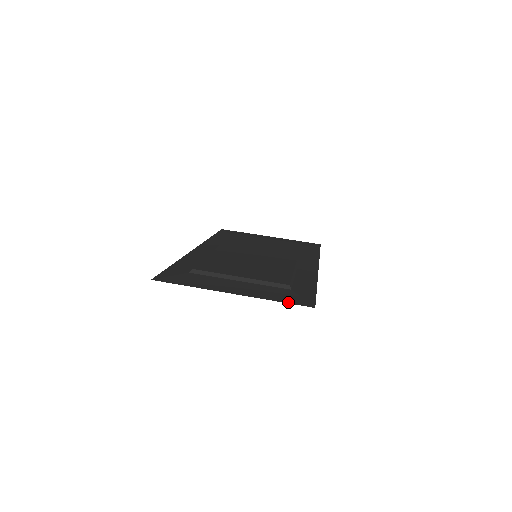
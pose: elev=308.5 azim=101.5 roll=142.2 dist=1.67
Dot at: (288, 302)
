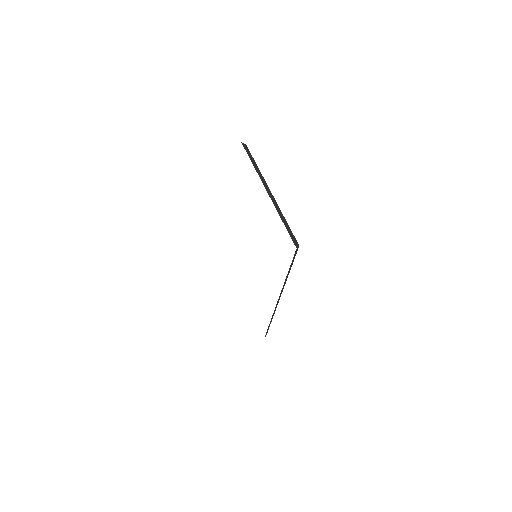
Dot at: occluded
